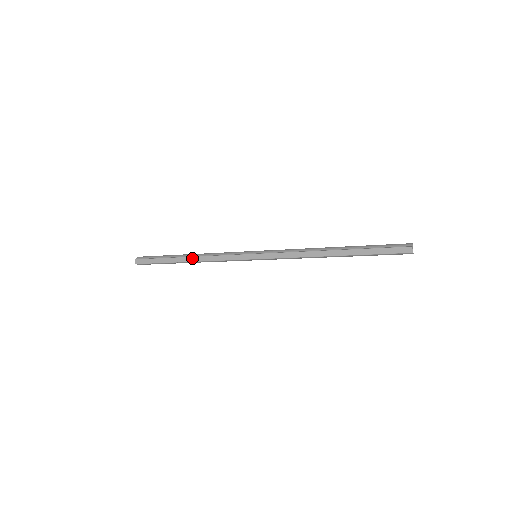
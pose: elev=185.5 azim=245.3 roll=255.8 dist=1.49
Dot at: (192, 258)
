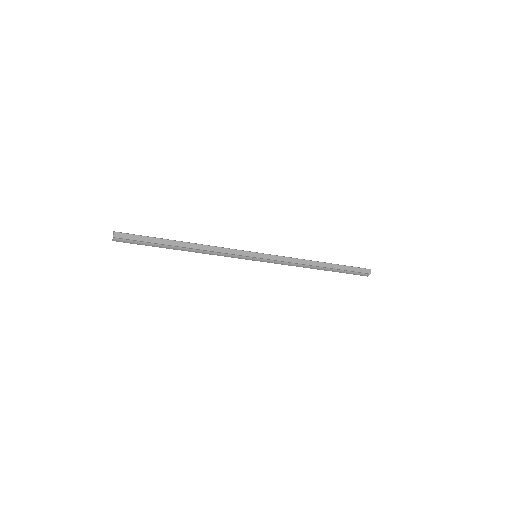
Dot at: (192, 244)
